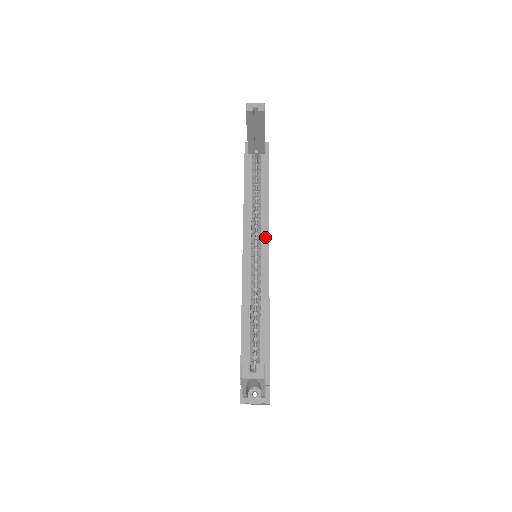
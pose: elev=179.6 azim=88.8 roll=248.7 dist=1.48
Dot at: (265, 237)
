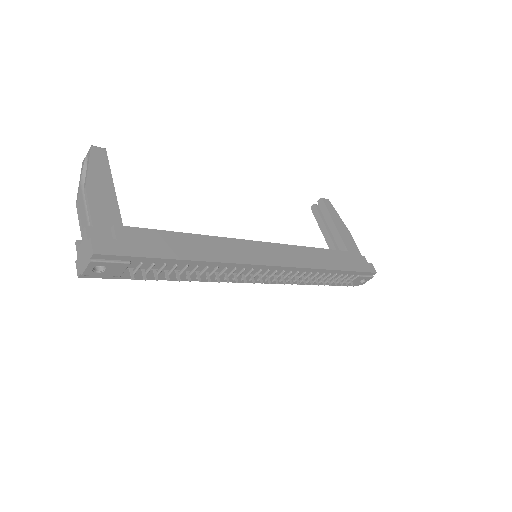
Dot at: occluded
